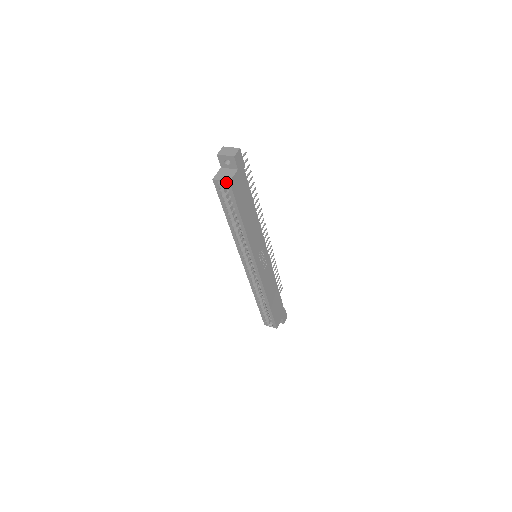
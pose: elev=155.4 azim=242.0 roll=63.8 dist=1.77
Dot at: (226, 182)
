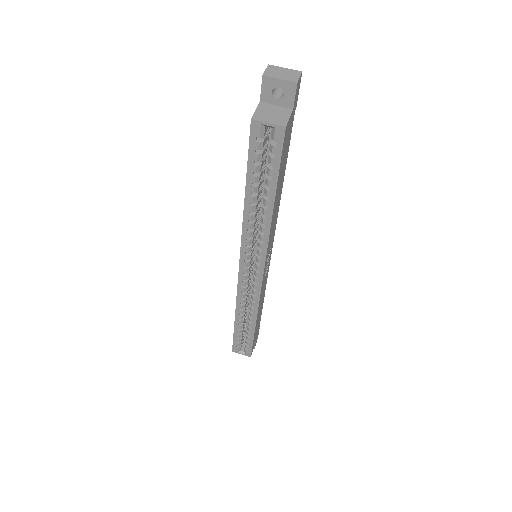
Dot at: (278, 127)
